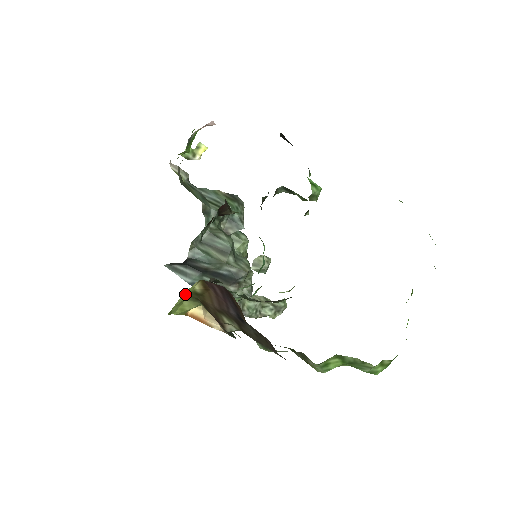
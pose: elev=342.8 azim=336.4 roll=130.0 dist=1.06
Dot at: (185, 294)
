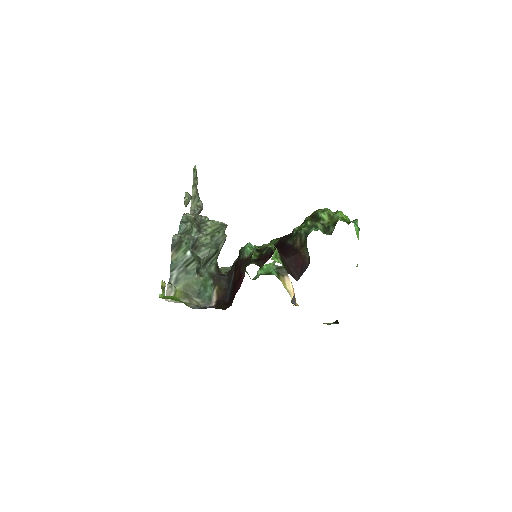
Dot at: occluded
